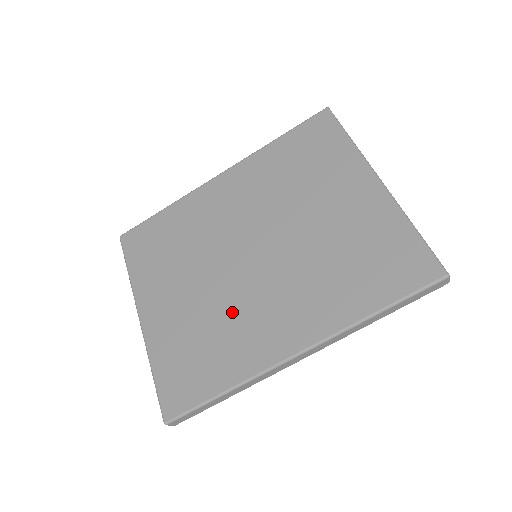
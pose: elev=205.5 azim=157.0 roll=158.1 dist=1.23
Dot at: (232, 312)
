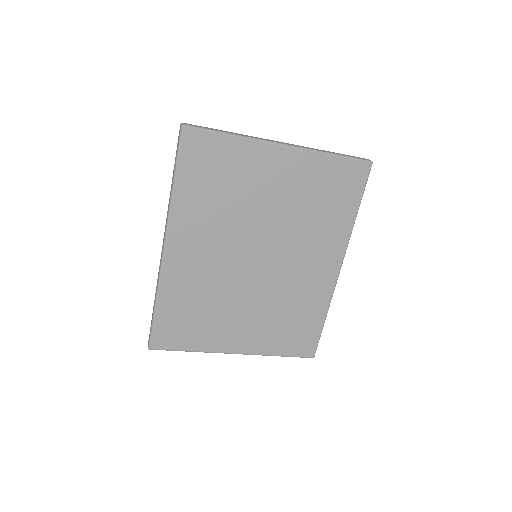
Dot at: (286, 292)
